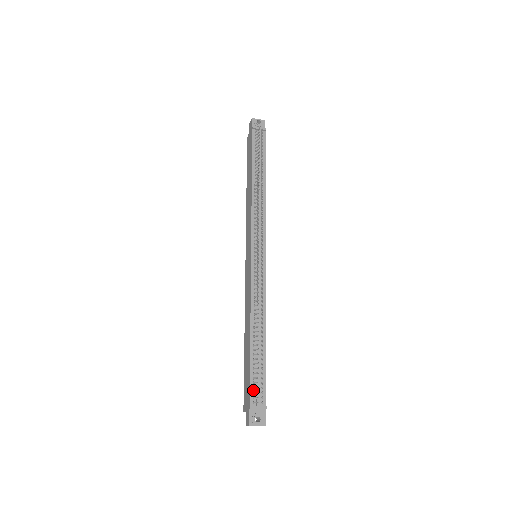
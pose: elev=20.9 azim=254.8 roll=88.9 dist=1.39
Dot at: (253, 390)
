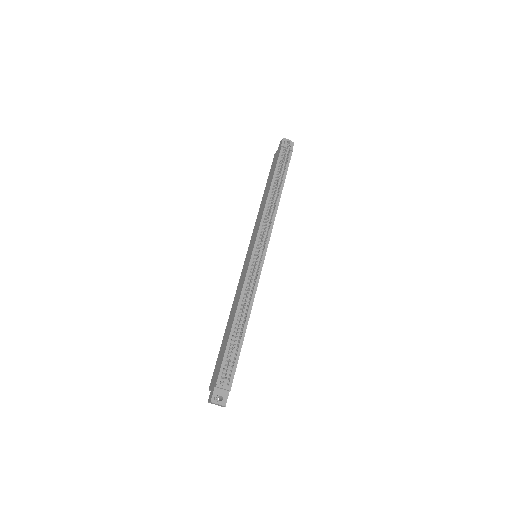
Dot at: (223, 371)
